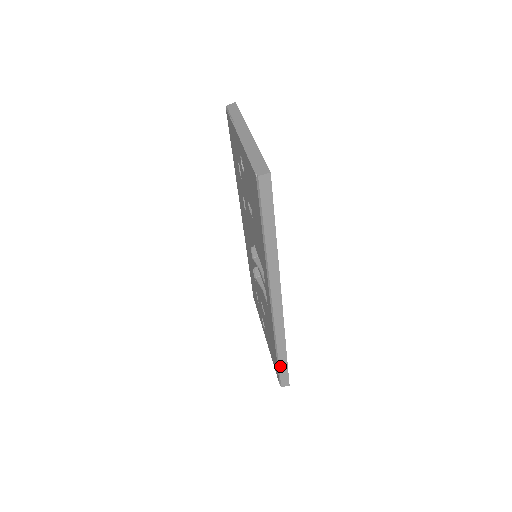
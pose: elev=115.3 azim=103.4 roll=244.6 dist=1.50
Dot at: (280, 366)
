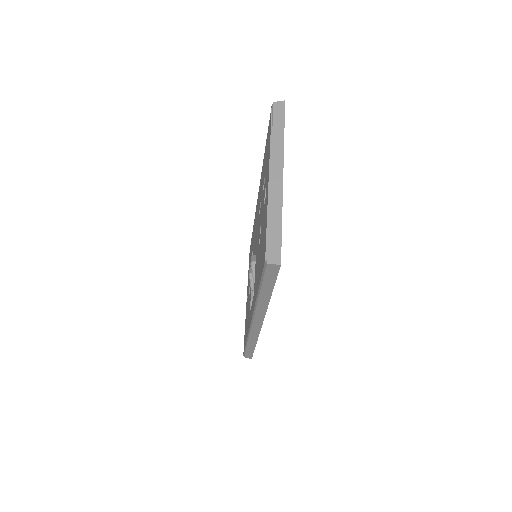
Dot at: (247, 350)
